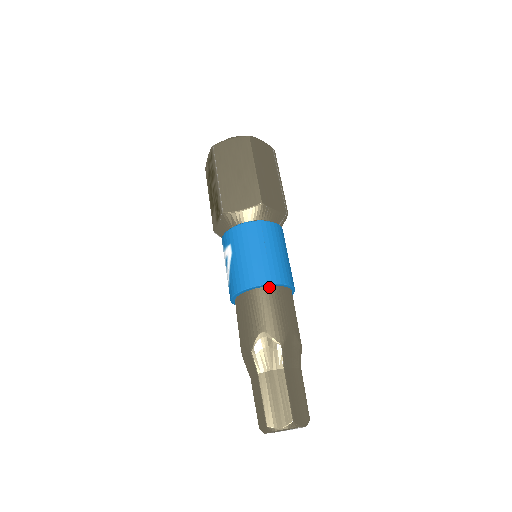
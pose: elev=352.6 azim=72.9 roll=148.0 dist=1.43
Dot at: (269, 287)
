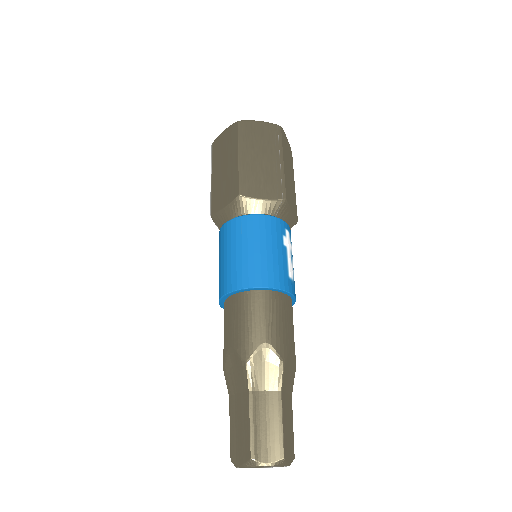
Dot at: (242, 293)
